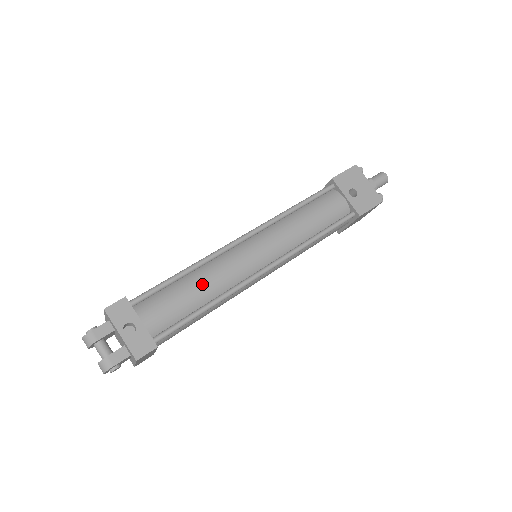
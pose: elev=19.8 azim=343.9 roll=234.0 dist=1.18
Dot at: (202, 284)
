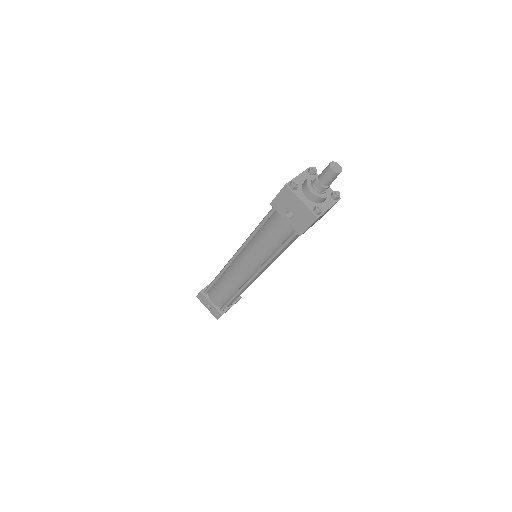
Dot at: (226, 286)
